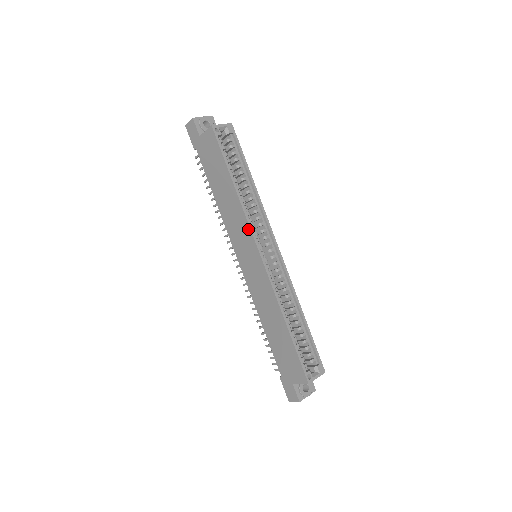
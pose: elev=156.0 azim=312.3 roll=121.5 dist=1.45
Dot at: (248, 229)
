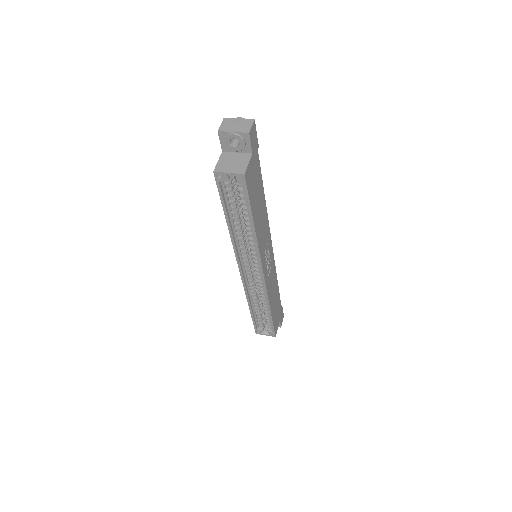
Dot at: (236, 252)
